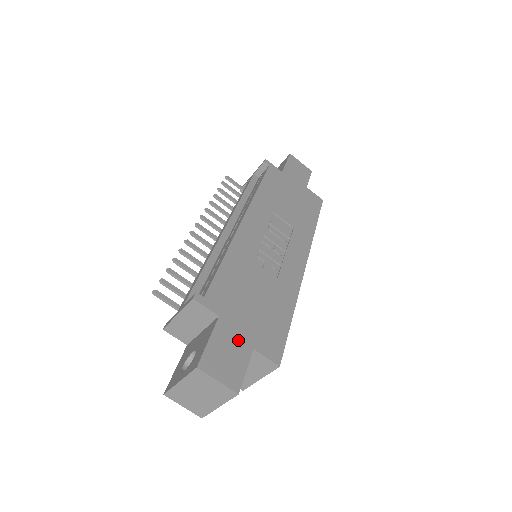
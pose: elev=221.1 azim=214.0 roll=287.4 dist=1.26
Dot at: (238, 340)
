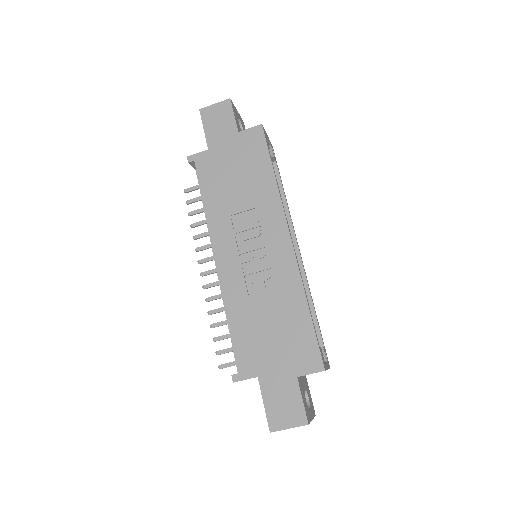
Dot at: (282, 382)
